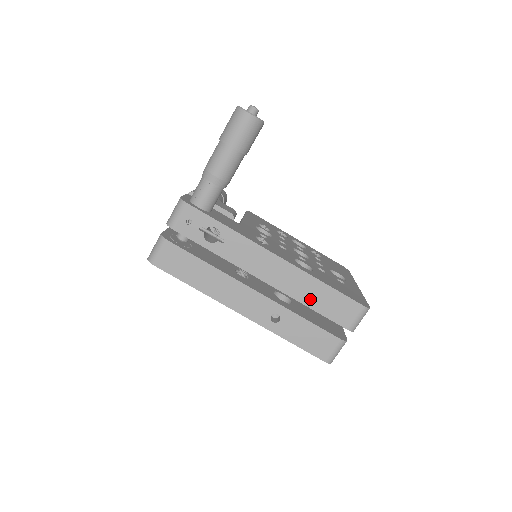
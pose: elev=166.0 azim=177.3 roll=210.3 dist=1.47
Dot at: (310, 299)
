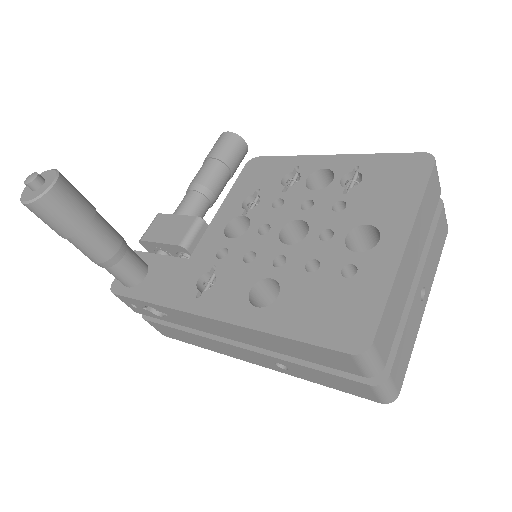
Dot at: (286, 350)
